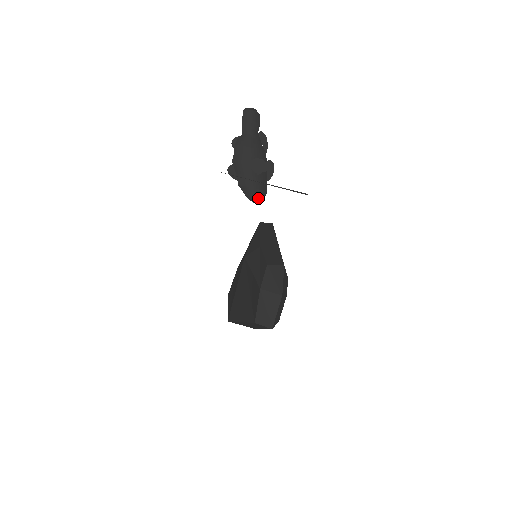
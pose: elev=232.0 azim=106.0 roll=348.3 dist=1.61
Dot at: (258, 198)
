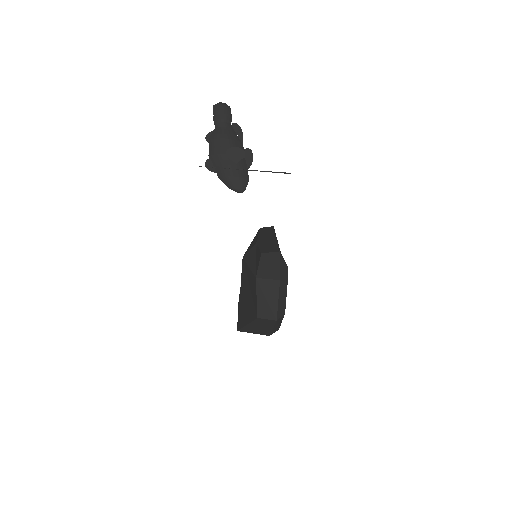
Dot at: (240, 186)
